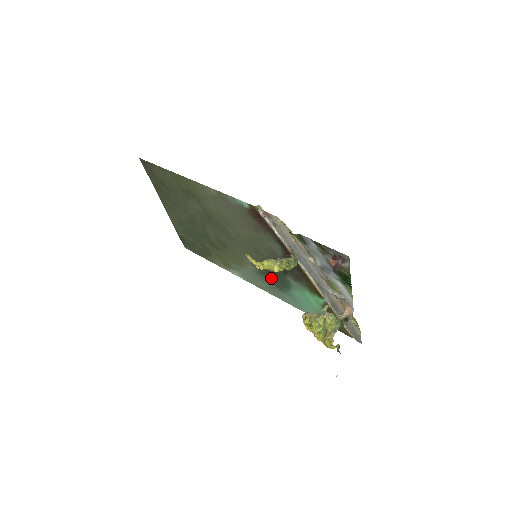
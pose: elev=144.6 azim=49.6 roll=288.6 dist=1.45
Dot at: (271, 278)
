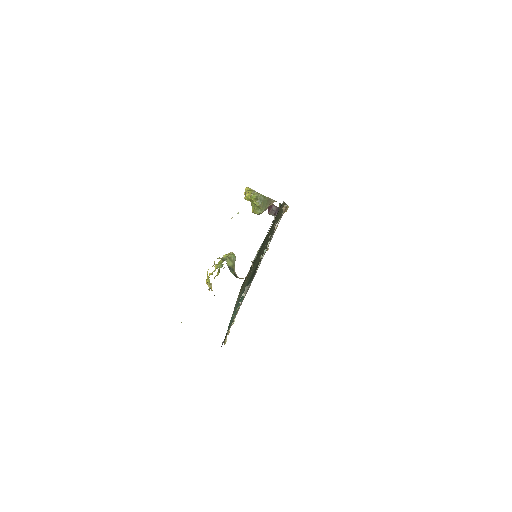
Dot at: occluded
